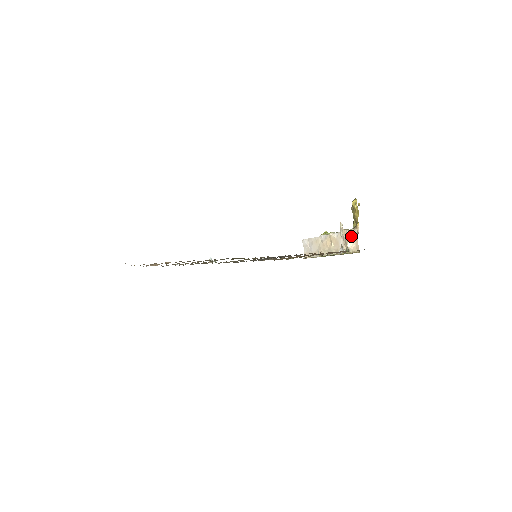
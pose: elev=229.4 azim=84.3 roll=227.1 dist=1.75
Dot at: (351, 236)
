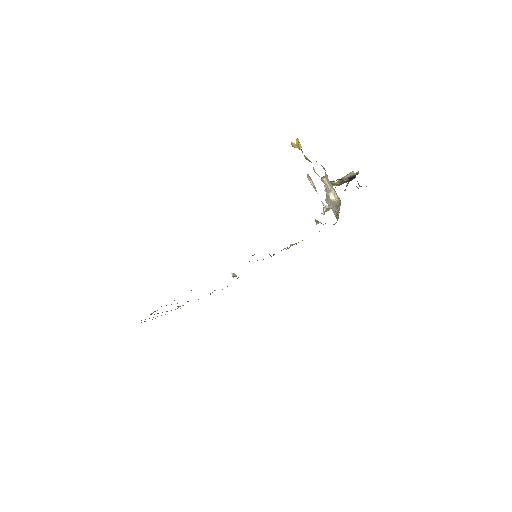
Dot at: (328, 184)
